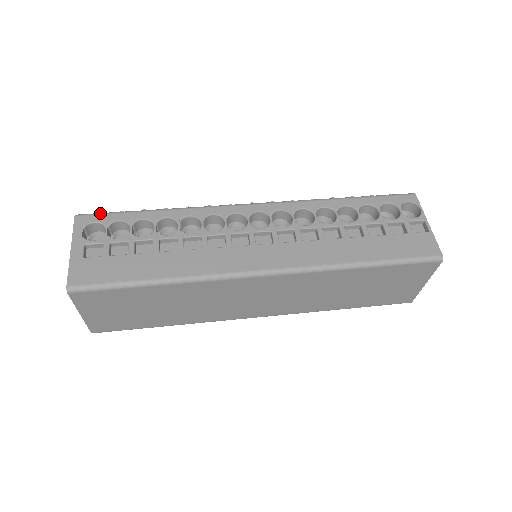
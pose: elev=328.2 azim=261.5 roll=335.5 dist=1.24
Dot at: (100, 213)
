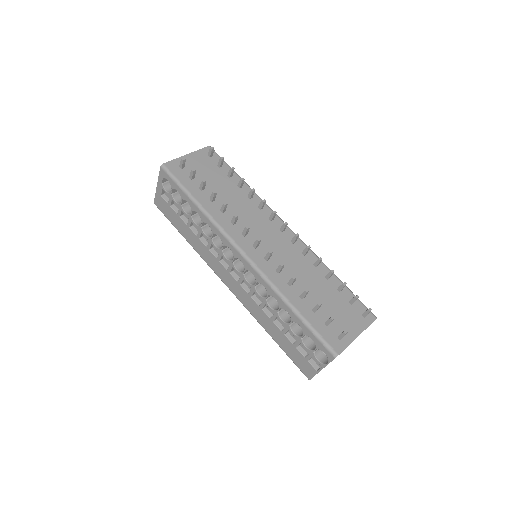
Dot at: (171, 177)
